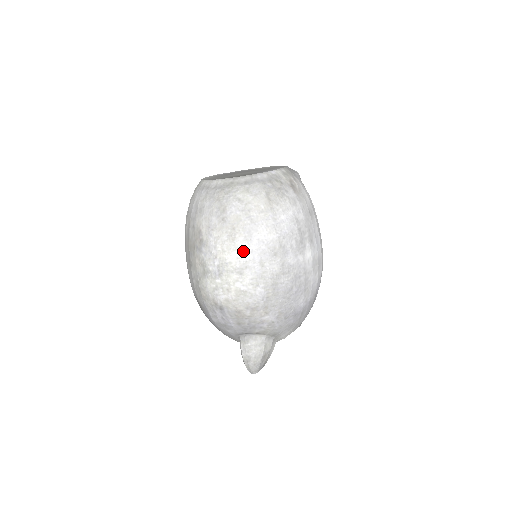
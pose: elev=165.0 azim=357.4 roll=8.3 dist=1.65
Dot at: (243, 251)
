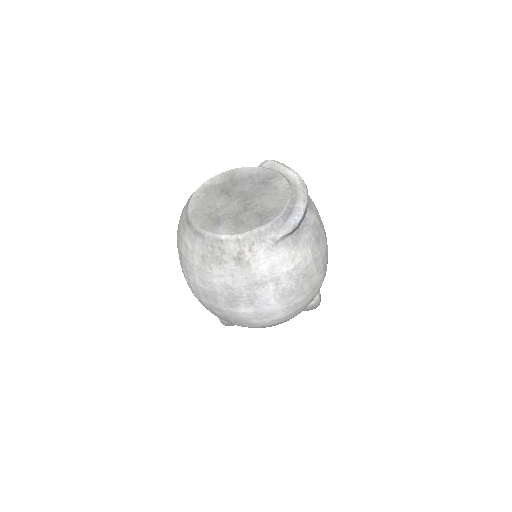
Dot at: (186, 276)
